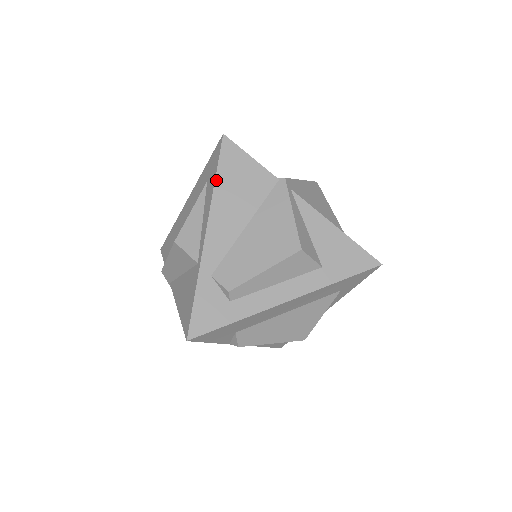
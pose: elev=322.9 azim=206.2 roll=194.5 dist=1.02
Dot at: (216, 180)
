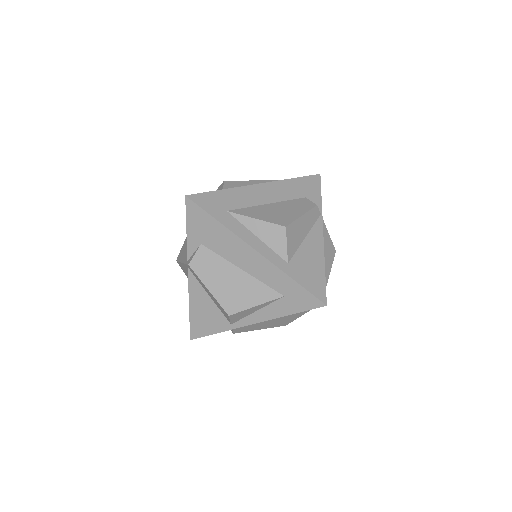
Dot at: occluded
